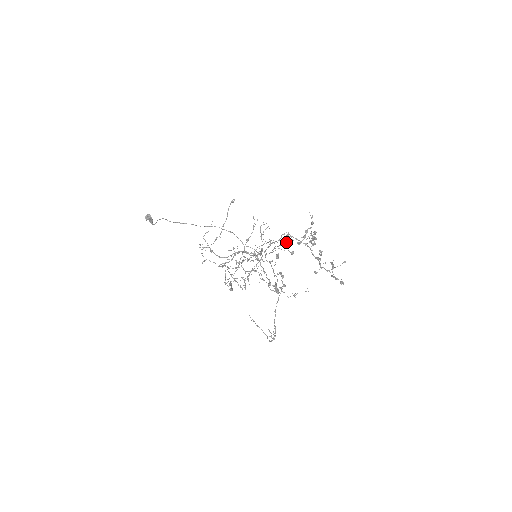
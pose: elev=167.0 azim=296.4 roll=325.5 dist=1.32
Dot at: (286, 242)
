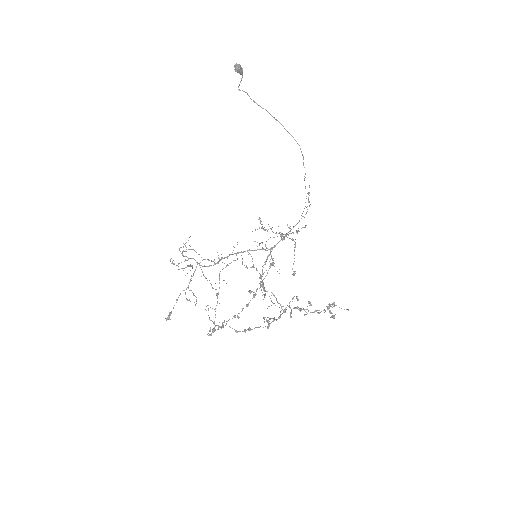
Dot at: occluded
